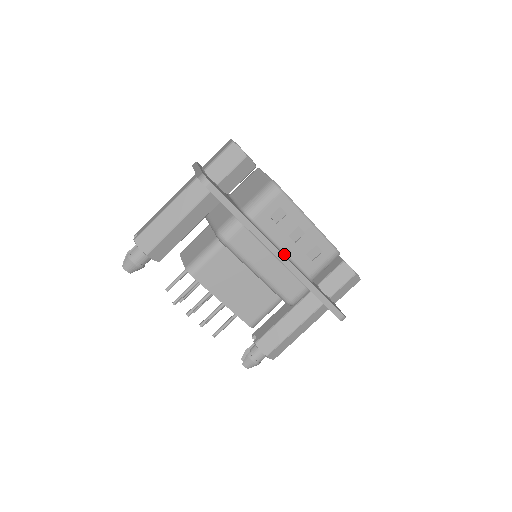
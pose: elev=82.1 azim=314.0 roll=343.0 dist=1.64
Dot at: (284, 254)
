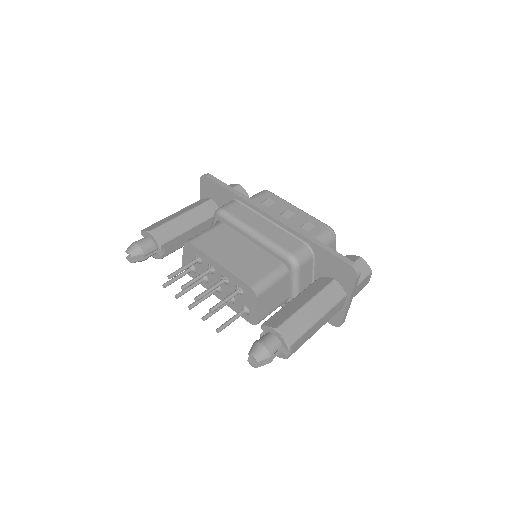
Dot at: occluded
